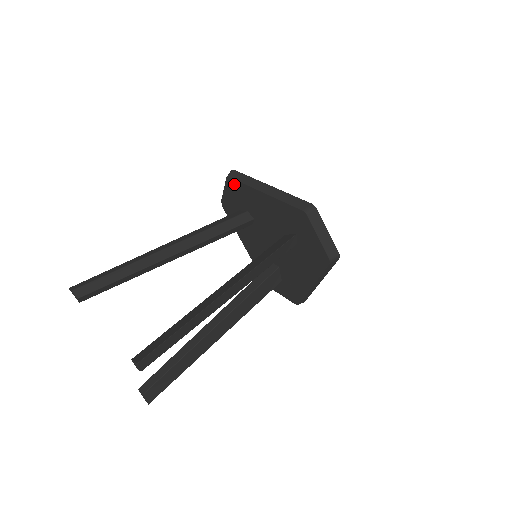
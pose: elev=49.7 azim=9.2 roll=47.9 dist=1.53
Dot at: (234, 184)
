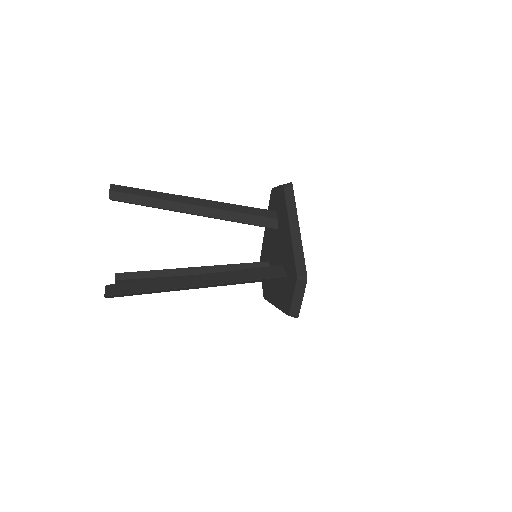
Dot at: (283, 196)
